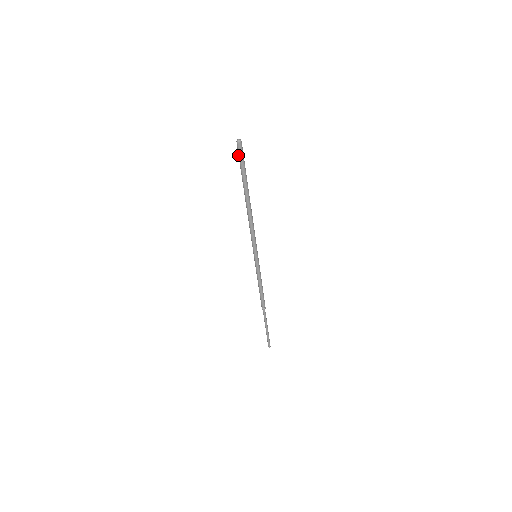
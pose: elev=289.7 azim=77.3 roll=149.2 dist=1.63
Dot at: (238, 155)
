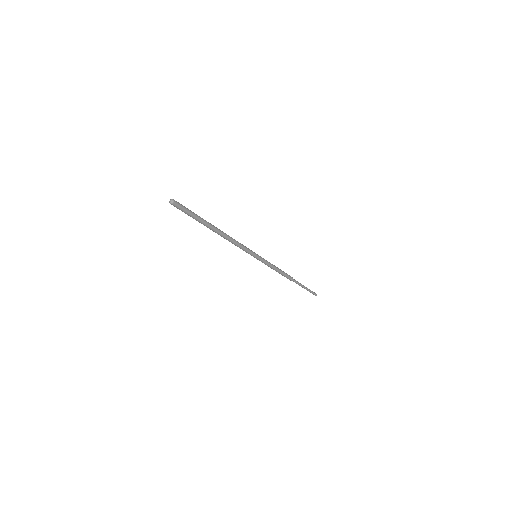
Dot at: occluded
